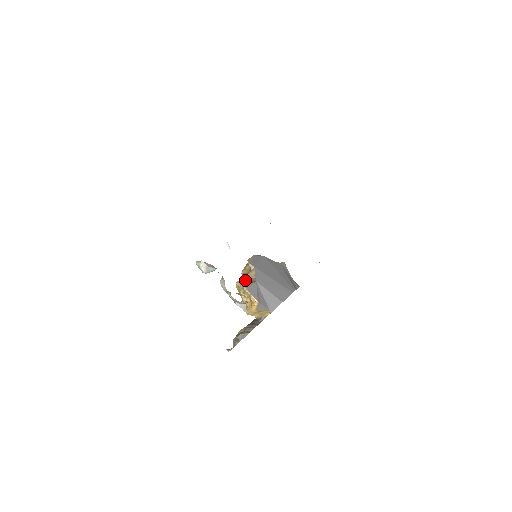
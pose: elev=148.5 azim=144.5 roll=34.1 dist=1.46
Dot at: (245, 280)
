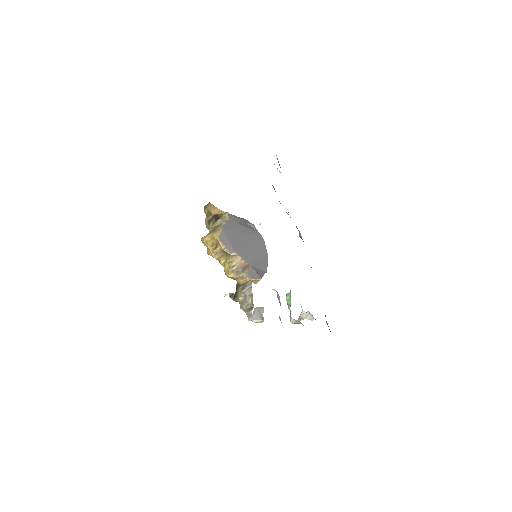
Dot at: (238, 270)
